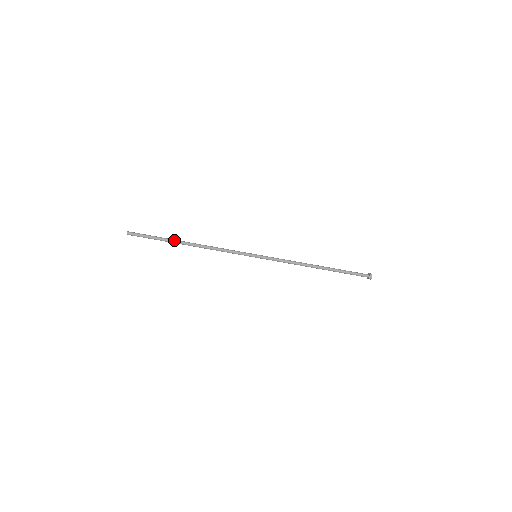
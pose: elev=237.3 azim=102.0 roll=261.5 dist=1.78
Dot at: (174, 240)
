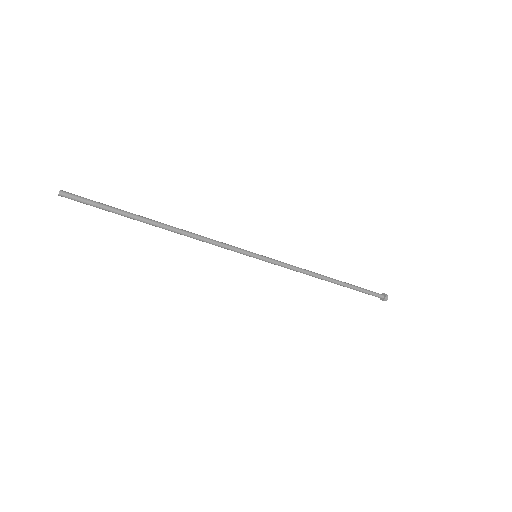
Dot at: (139, 220)
